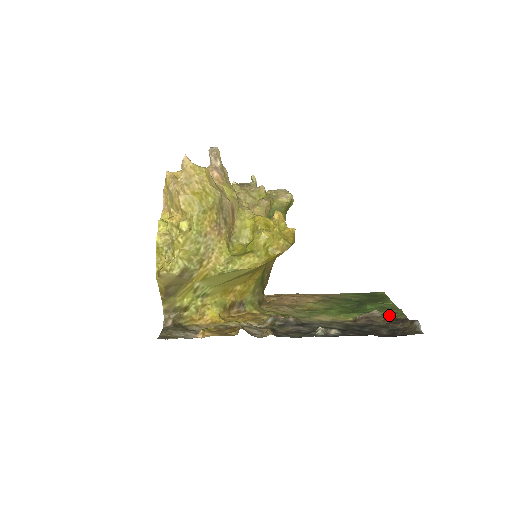
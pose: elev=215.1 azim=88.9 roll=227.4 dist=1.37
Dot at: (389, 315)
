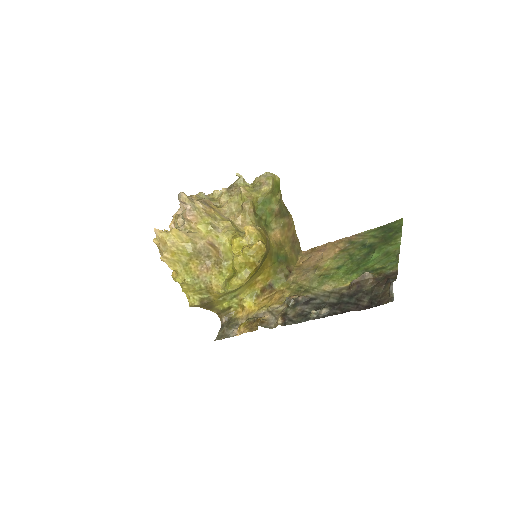
Dot at: (383, 269)
